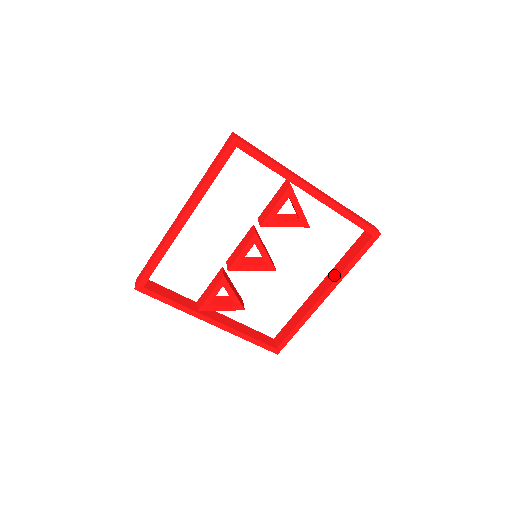
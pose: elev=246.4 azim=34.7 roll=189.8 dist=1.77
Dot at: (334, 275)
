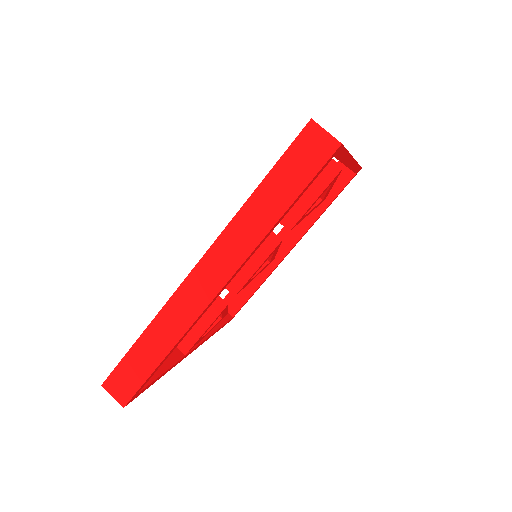
Dot at: (303, 223)
